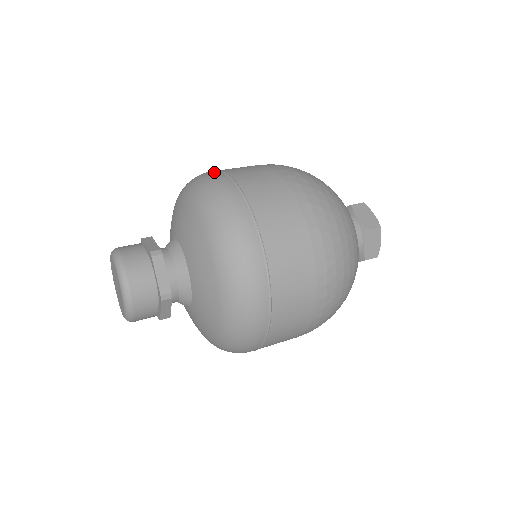
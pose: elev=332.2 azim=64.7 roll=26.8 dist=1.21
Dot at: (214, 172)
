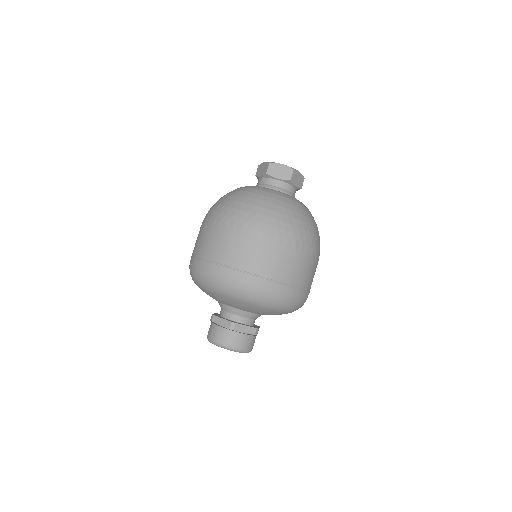
Dot at: (207, 267)
